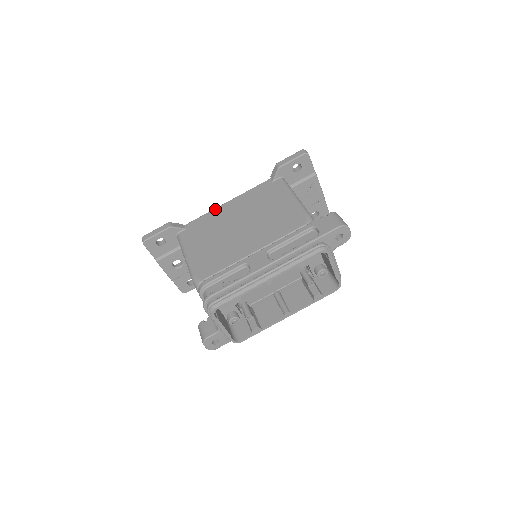
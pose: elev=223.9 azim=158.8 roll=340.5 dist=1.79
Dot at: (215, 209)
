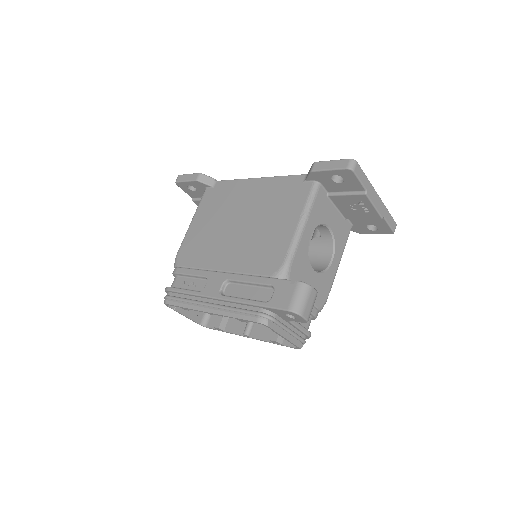
Dot at: (244, 180)
